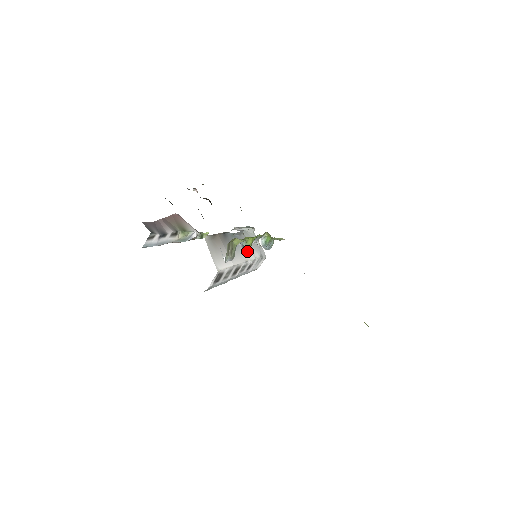
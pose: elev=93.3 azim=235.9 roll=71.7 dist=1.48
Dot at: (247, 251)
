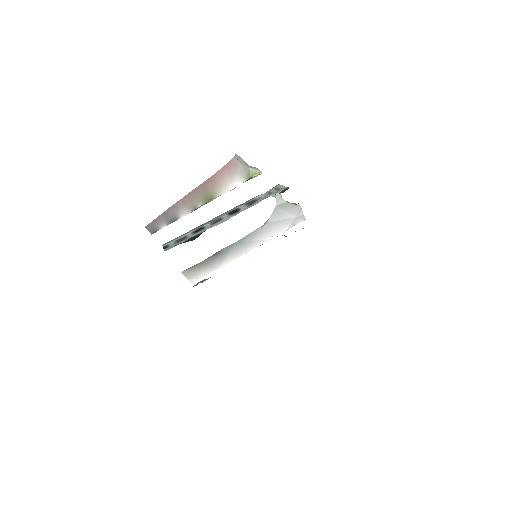
Dot at: (257, 241)
